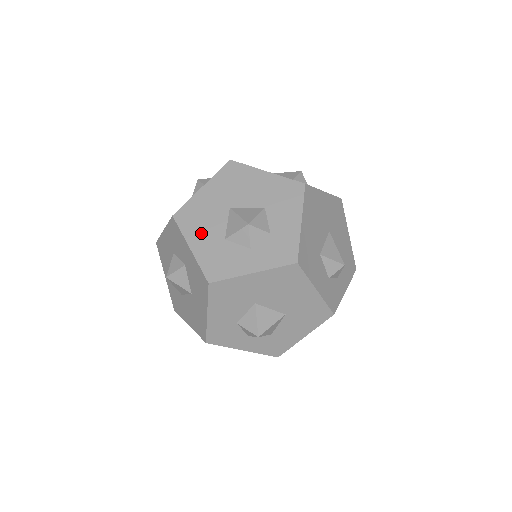
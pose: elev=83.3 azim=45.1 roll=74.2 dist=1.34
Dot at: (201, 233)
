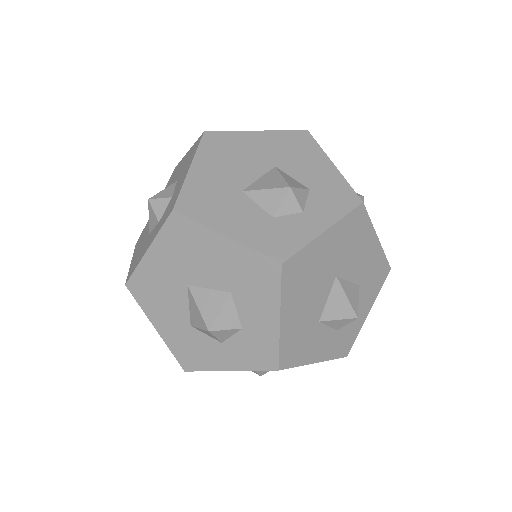
Dot at: (162, 313)
